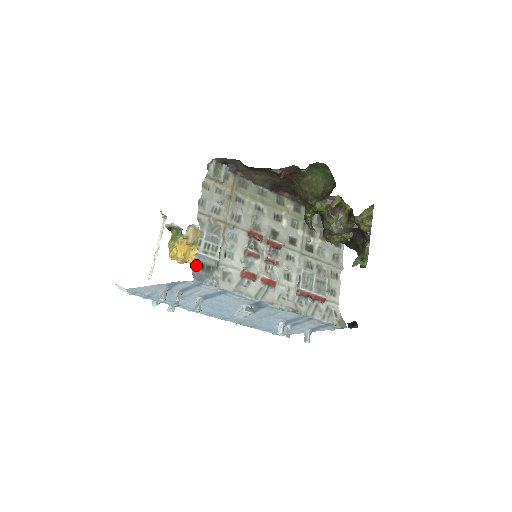
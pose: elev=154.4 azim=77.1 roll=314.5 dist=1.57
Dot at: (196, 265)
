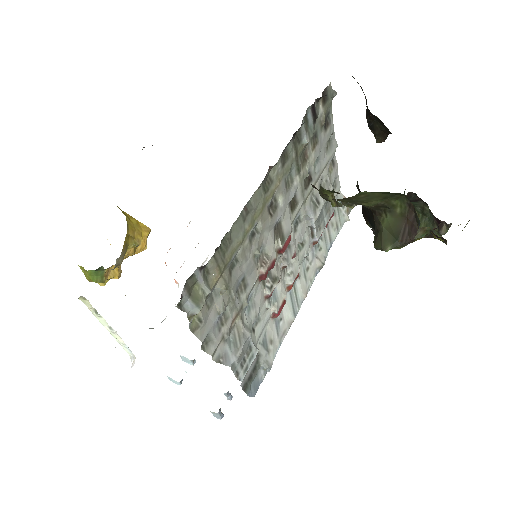
Dot at: (246, 387)
